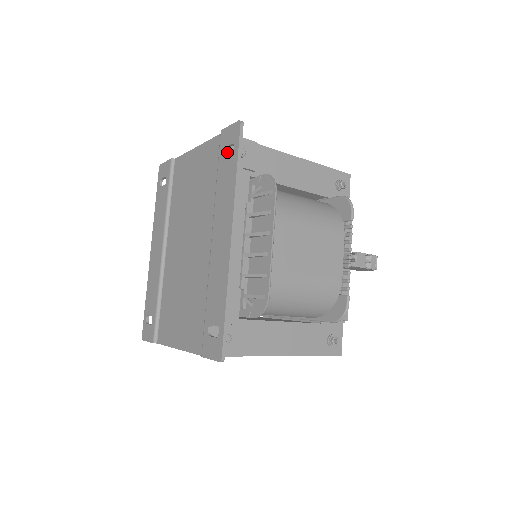
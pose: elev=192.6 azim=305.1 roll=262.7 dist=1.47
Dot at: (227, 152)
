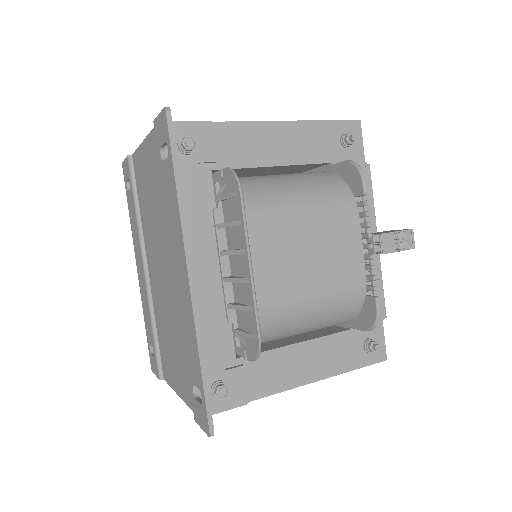
Dot at: occluded
